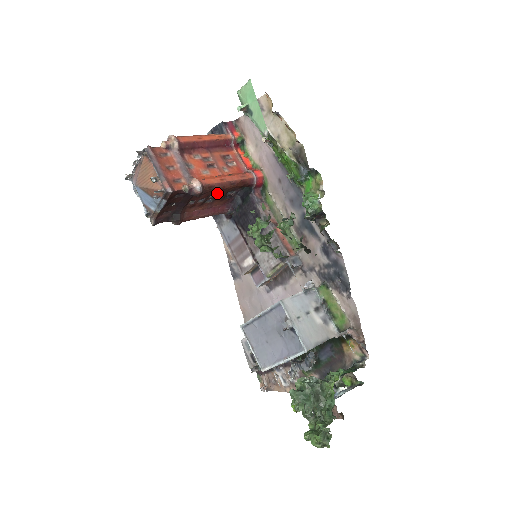
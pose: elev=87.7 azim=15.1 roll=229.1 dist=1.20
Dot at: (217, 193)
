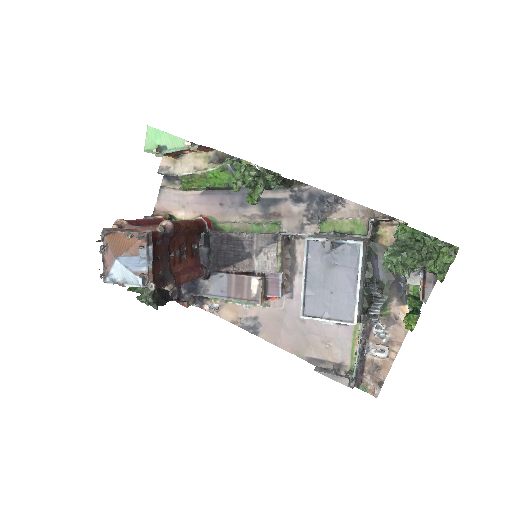
Dot at: (184, 244)
